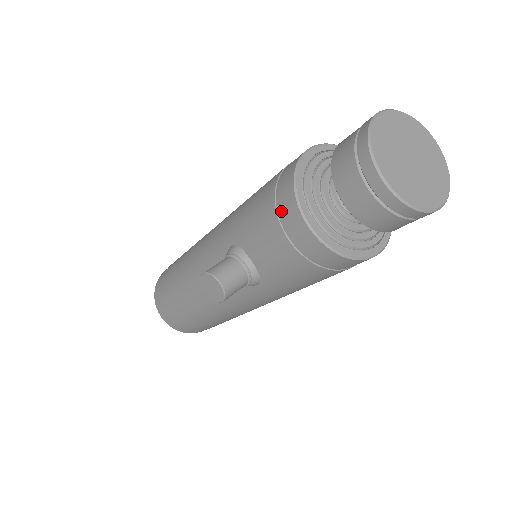
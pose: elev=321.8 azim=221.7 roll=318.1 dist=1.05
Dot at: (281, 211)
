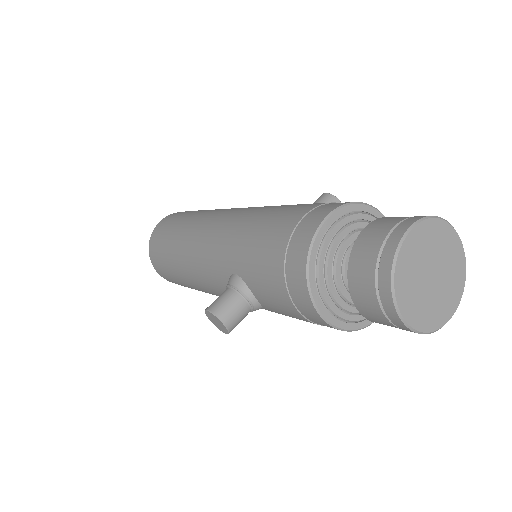
Dot at: (290, 284)
